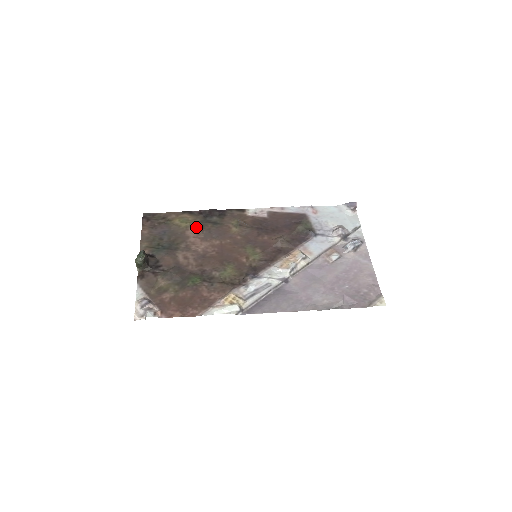
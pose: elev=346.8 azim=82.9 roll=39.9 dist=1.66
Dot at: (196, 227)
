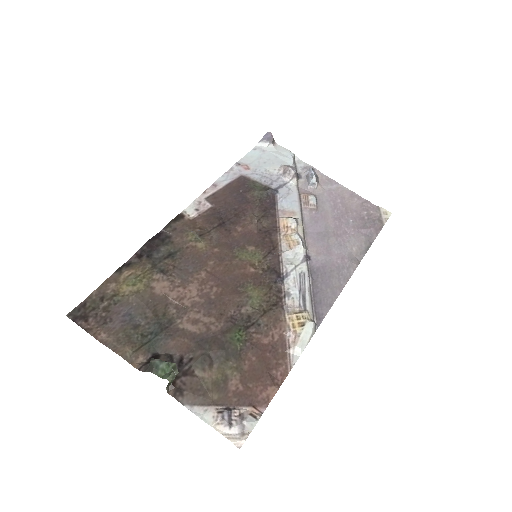
Dot at: (158, 277)
